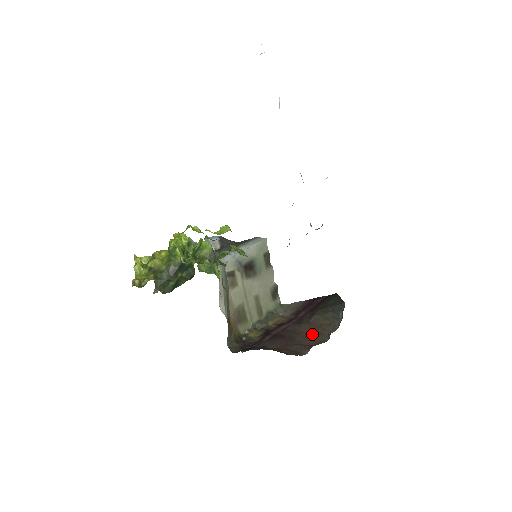
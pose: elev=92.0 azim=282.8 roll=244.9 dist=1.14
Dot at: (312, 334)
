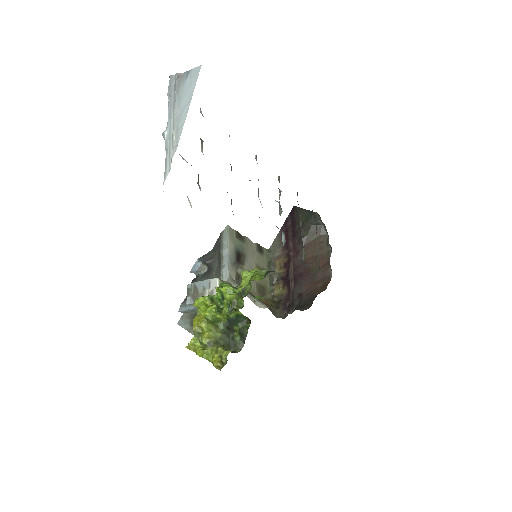
Dot at: (316, 254)
